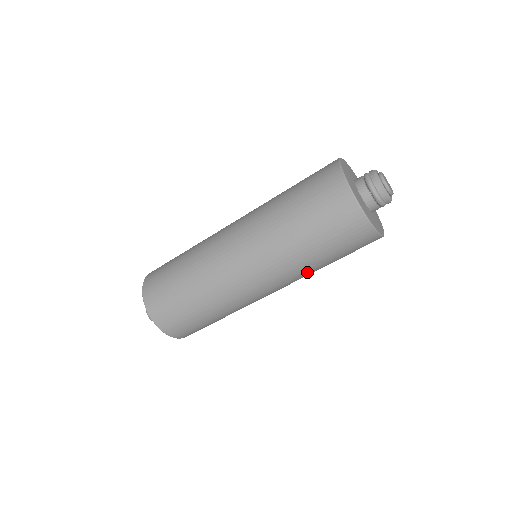
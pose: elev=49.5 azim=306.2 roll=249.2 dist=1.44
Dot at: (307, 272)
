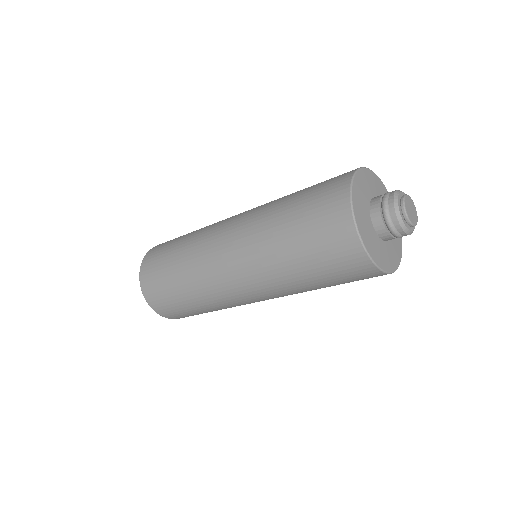
Dot at: (300, 291)
